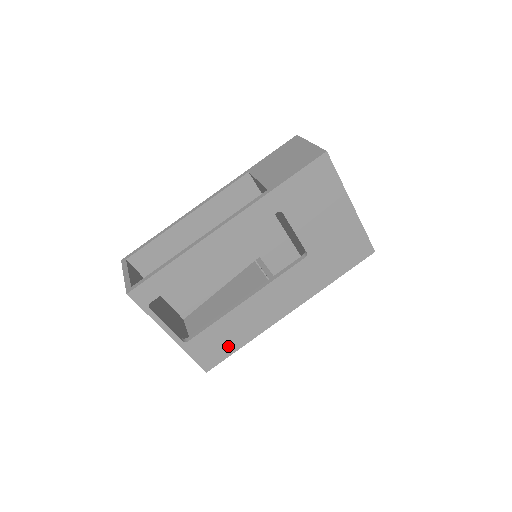
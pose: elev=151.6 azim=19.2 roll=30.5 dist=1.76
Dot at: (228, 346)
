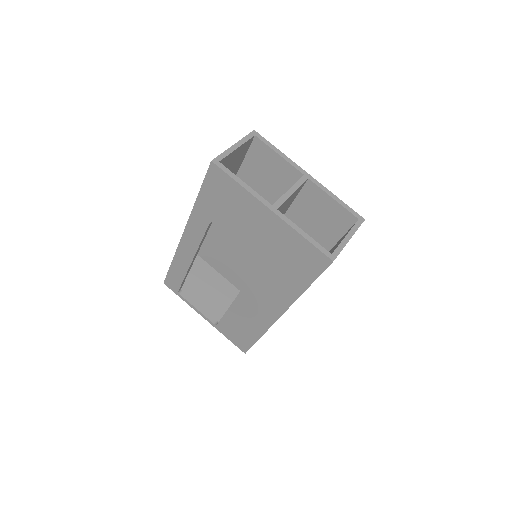
Dot at: (247, 336)
